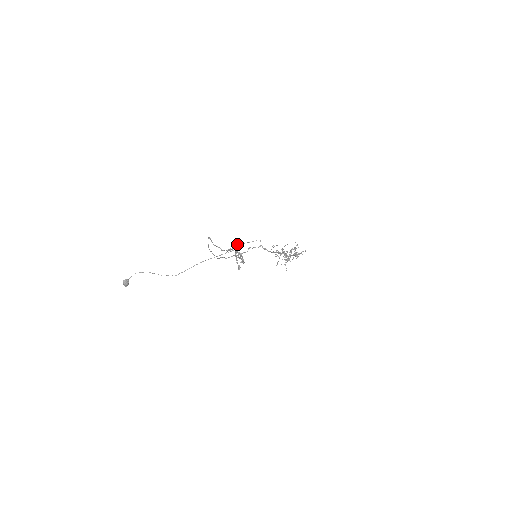
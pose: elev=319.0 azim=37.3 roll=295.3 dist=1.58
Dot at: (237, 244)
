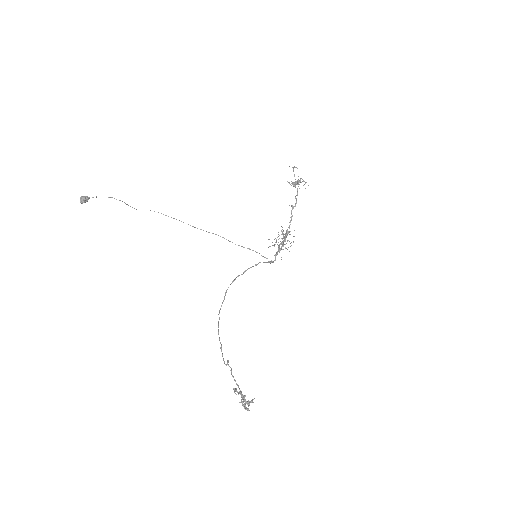
Dot at: occluded
